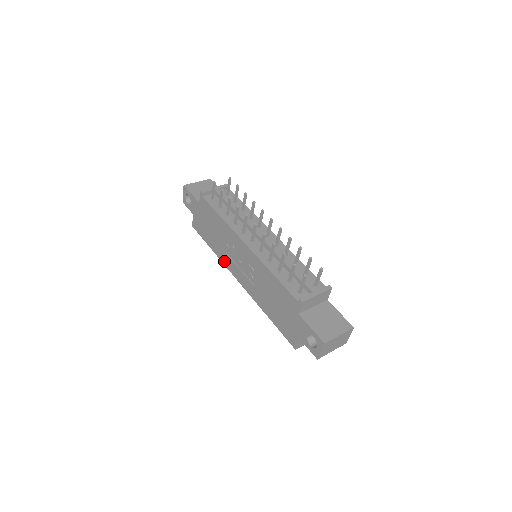
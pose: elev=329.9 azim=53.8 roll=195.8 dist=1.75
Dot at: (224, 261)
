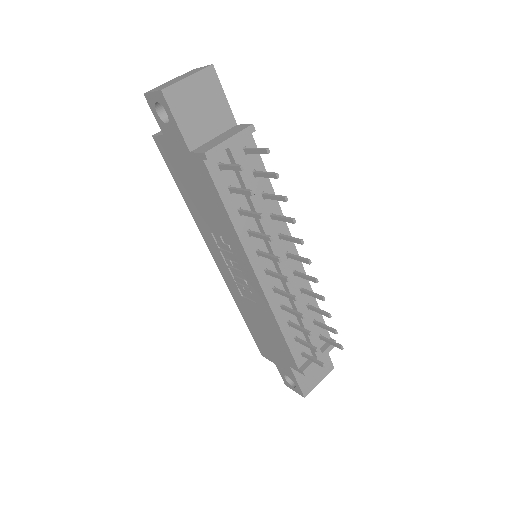
Dot at: (202, 230)
